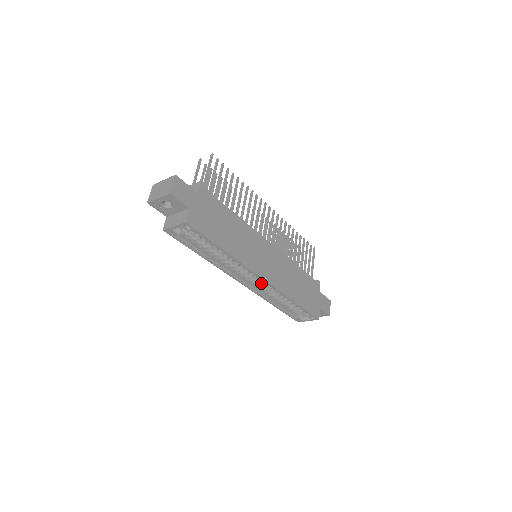
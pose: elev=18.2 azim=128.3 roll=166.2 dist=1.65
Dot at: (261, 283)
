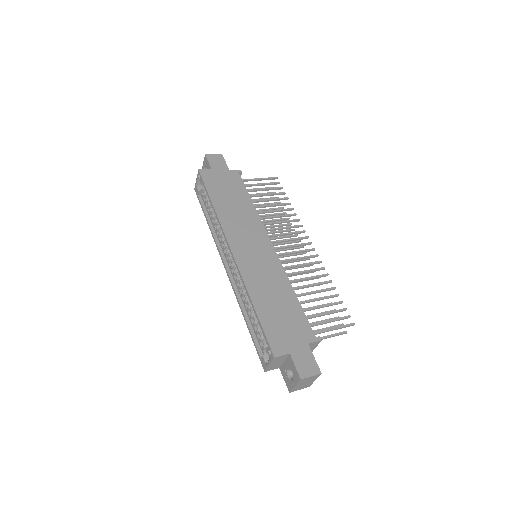
Dot at: occluded
